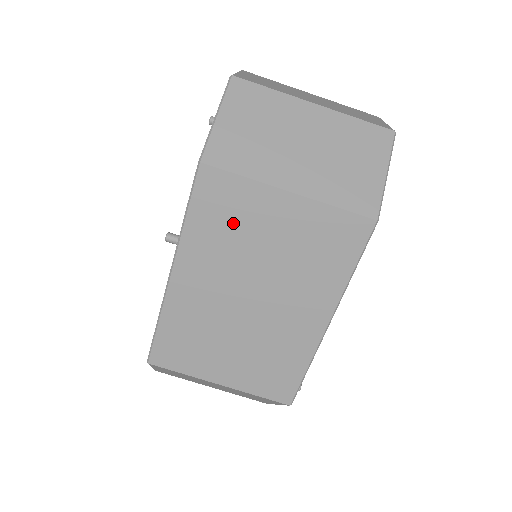
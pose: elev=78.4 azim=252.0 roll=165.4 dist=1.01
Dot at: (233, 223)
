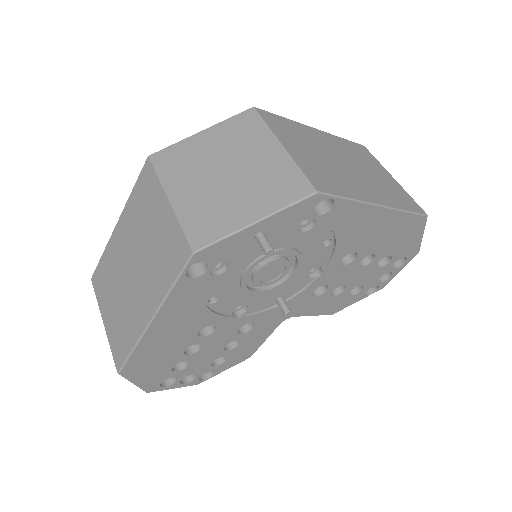
Dot at: (362, 157)
